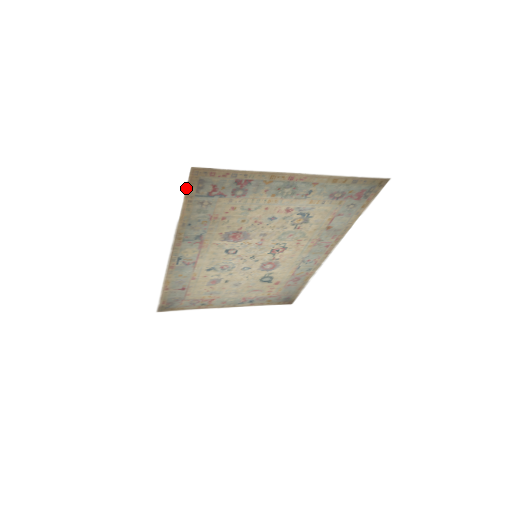
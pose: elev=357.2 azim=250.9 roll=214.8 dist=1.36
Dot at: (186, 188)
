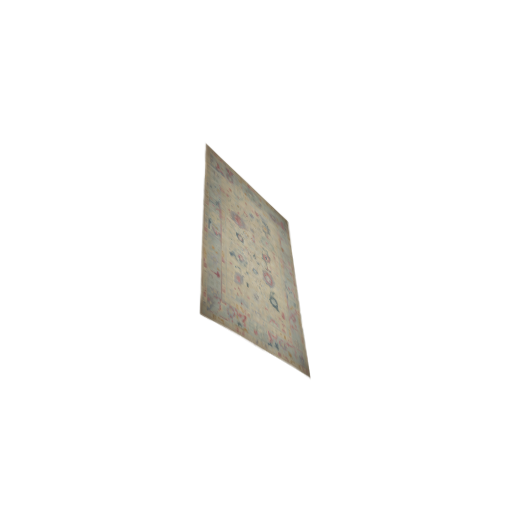
Dot at: (205, 155)
